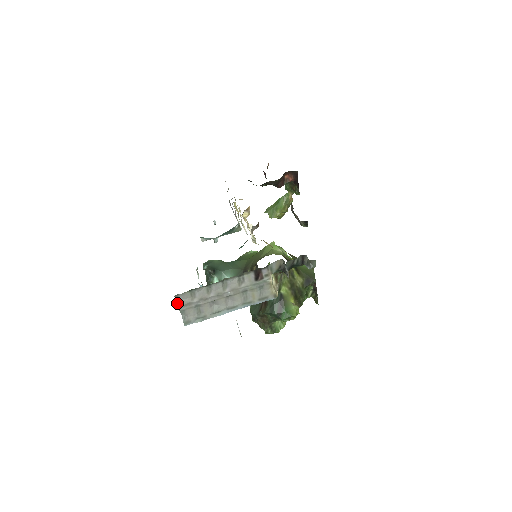
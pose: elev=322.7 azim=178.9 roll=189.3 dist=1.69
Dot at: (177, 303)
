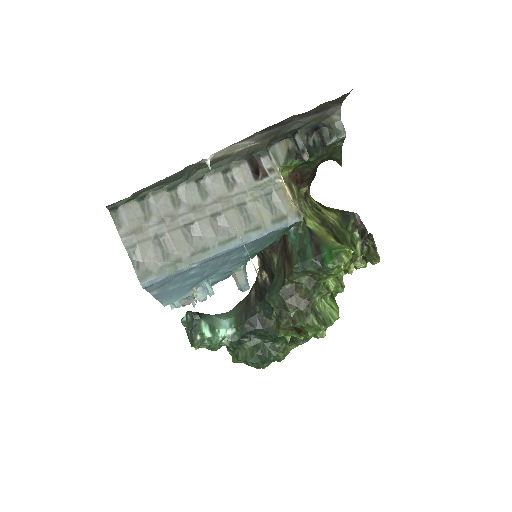
Dot at: (117, 228)
